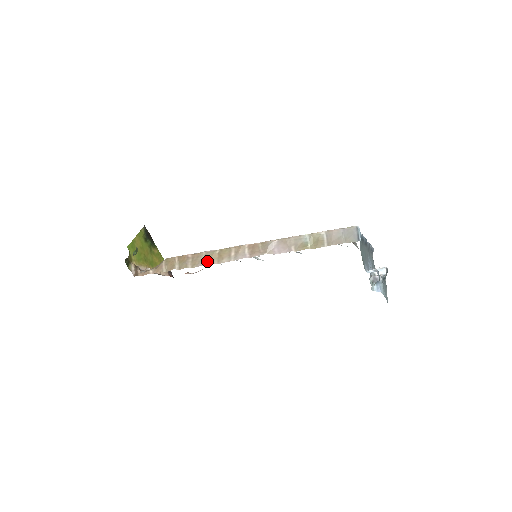
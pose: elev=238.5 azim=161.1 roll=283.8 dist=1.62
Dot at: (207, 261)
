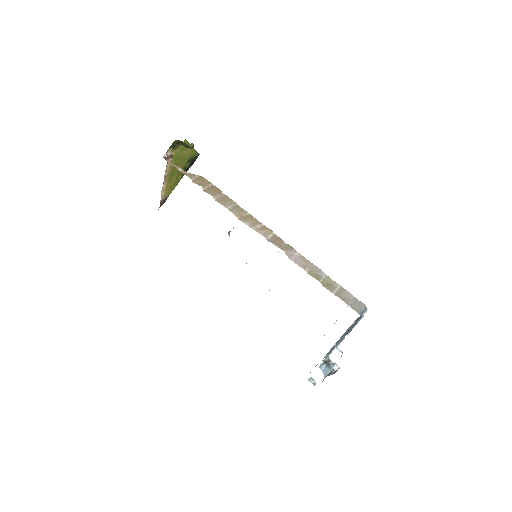
Dot at: (233, 209)
